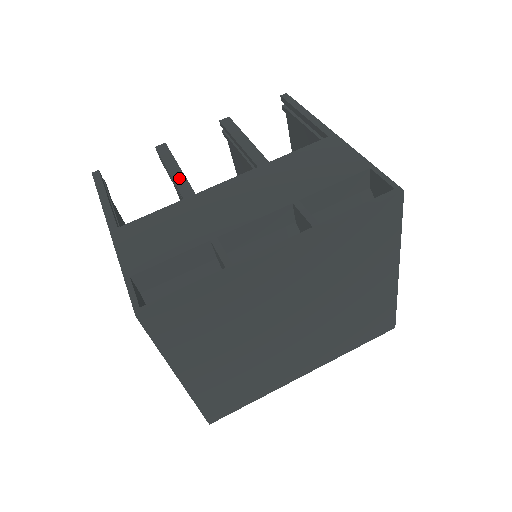
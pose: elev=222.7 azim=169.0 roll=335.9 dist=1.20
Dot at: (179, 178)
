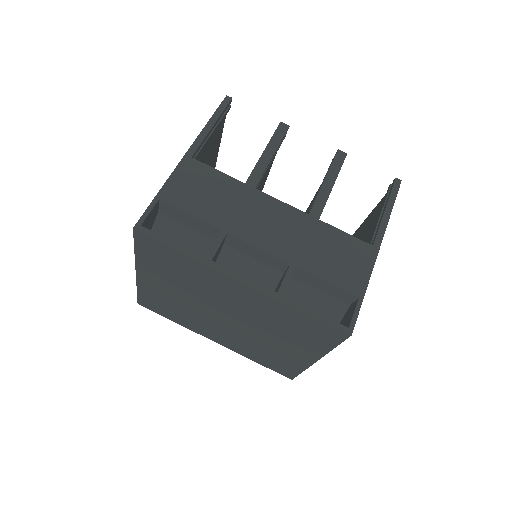
Dot at: (262, 164)
